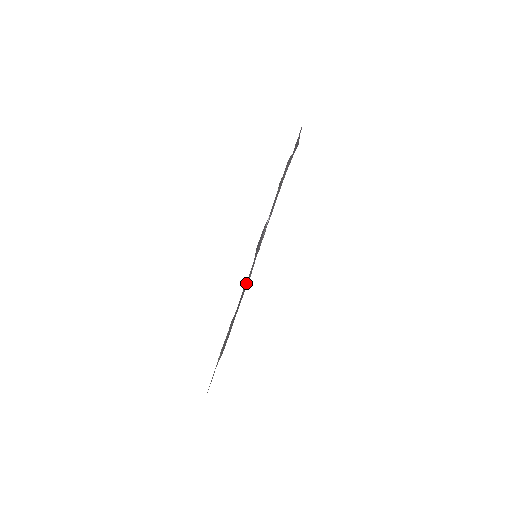
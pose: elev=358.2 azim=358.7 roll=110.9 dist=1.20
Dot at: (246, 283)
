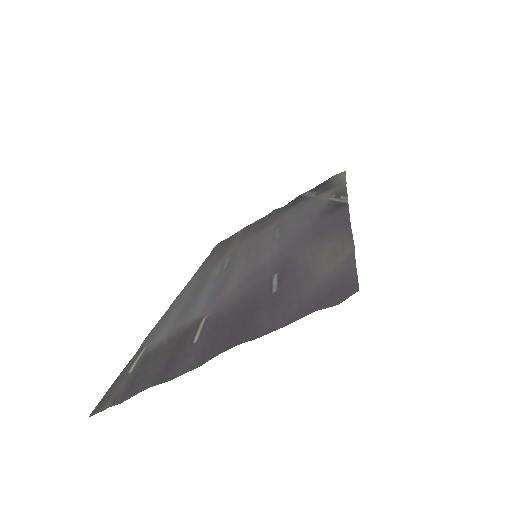
Dot at: (198, 343)
